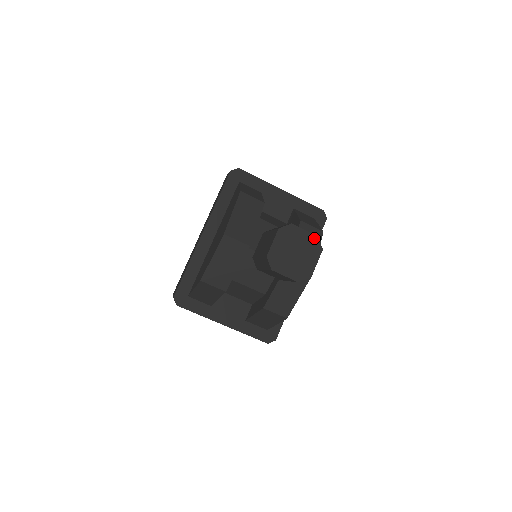
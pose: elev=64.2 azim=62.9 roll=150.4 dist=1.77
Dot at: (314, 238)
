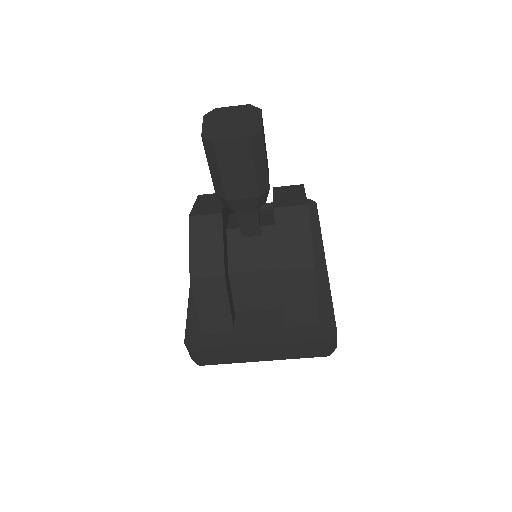
Dot at: (246, 107)
